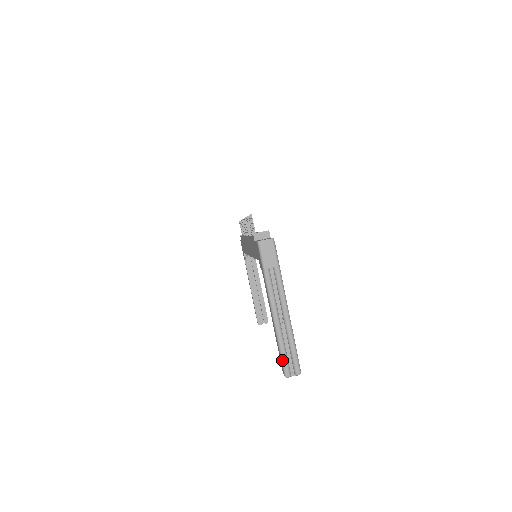
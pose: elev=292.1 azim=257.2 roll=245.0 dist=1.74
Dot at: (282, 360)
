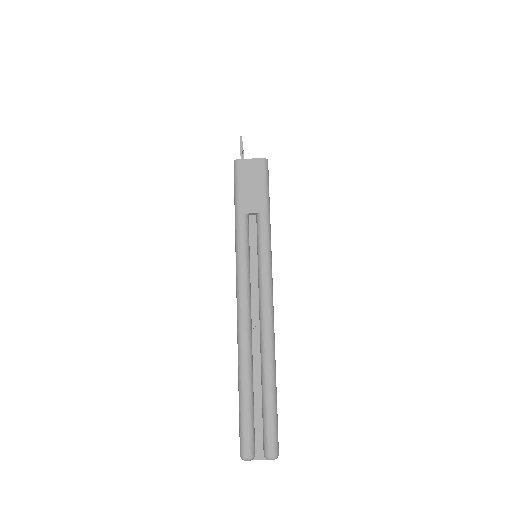
Dot at: (240, 415)
